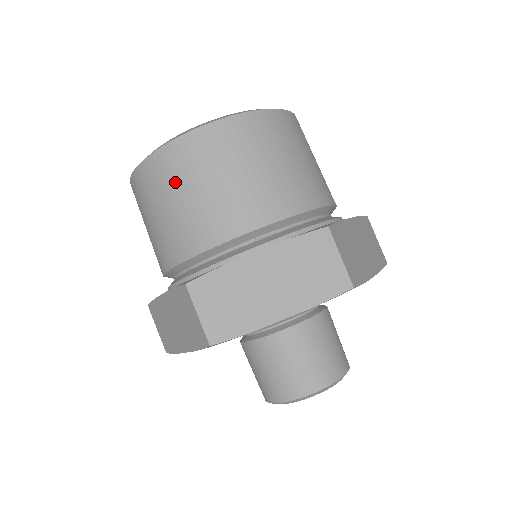
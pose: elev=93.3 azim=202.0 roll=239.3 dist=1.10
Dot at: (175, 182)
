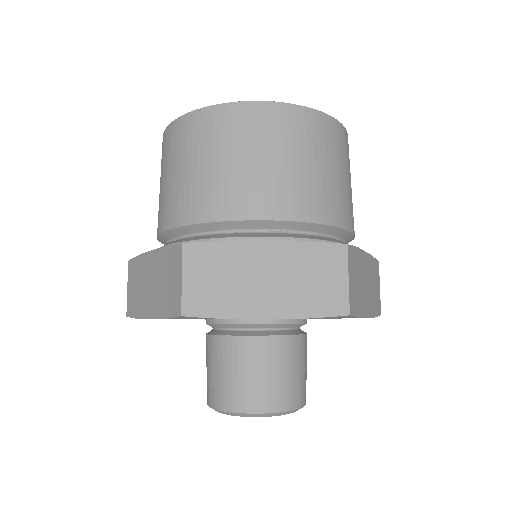
Dot at: (212, 144)
